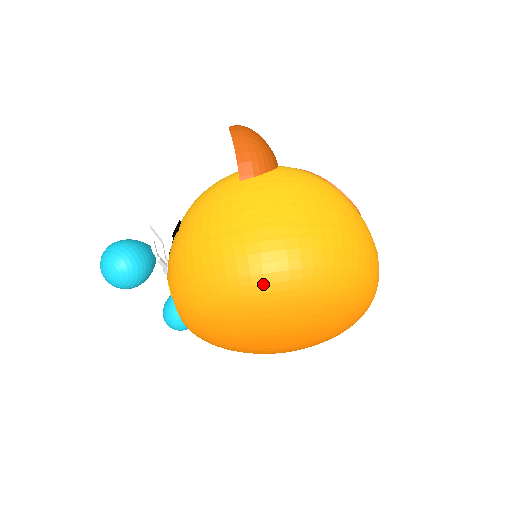
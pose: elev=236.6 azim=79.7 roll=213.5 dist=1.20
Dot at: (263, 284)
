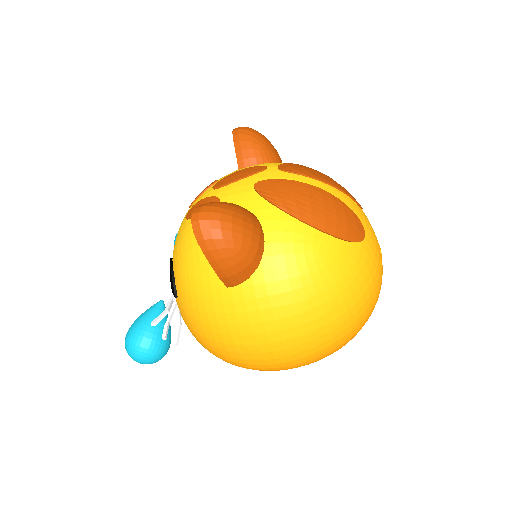
Dot at: occluded
